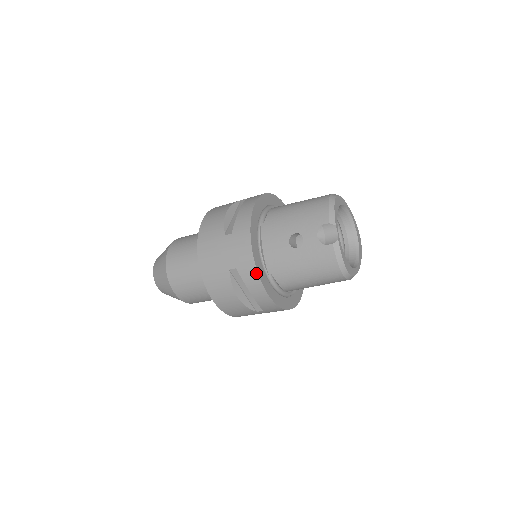
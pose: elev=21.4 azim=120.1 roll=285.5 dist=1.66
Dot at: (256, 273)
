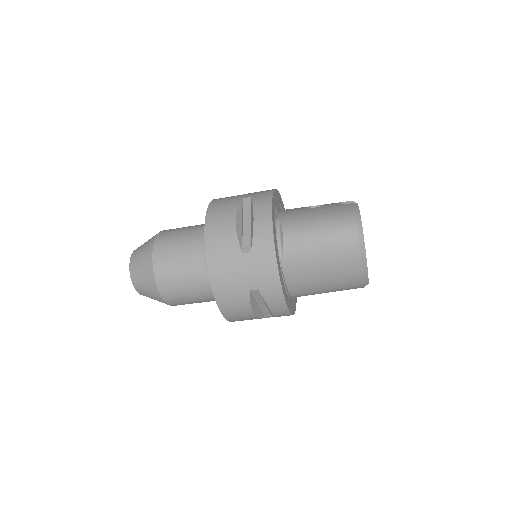
Dot at: (270, 198)
